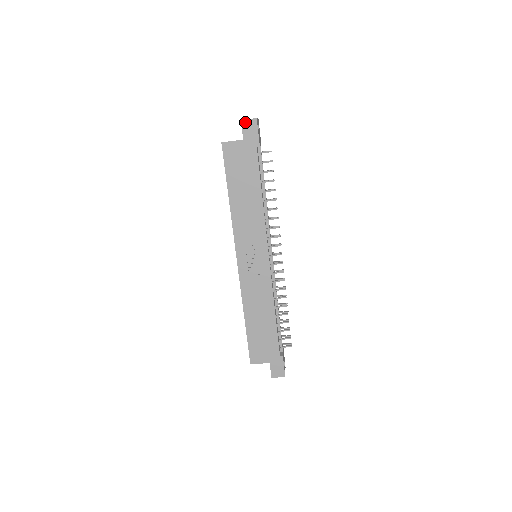
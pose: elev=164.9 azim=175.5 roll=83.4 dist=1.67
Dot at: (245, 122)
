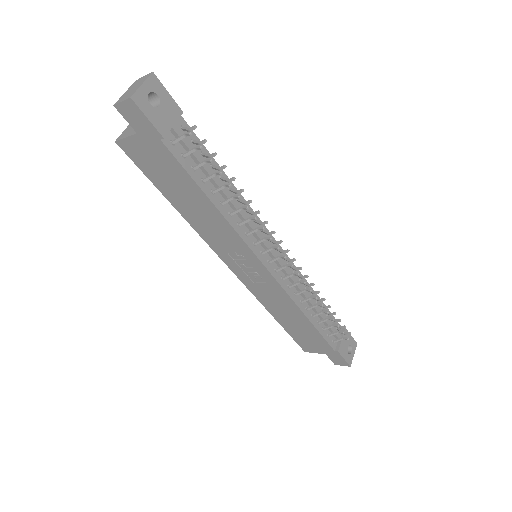
Dot at: (120, 107)
